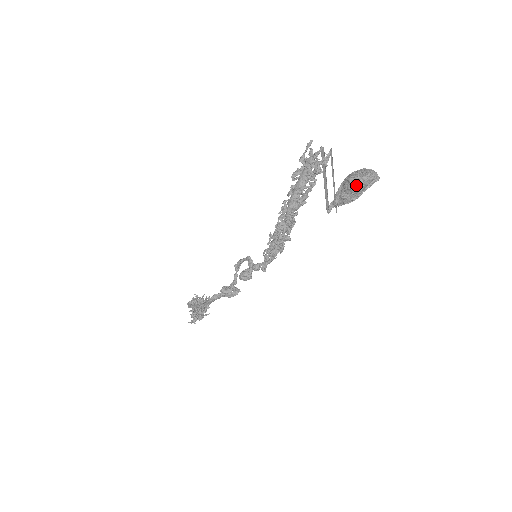
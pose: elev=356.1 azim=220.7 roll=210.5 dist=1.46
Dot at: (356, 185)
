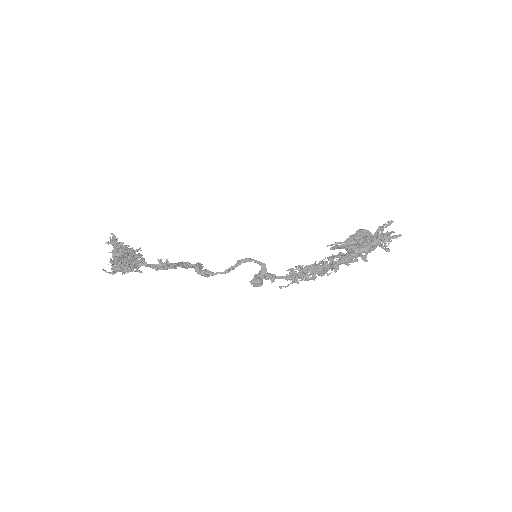
Dot at: (371, 250)
